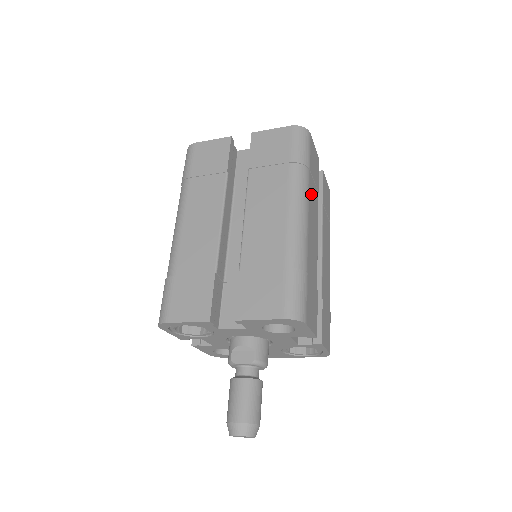
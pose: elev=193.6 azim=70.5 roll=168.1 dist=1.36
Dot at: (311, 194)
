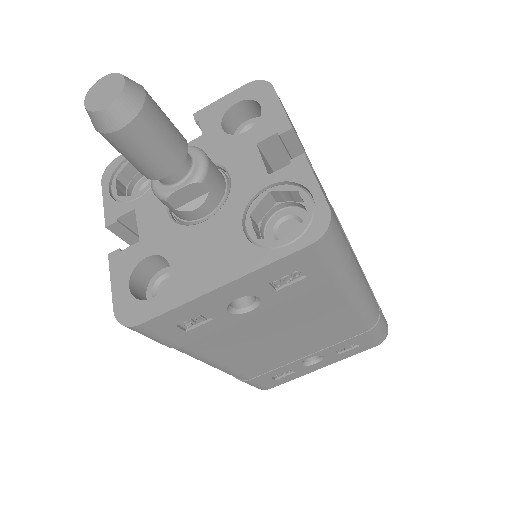
Dot at: occluded
